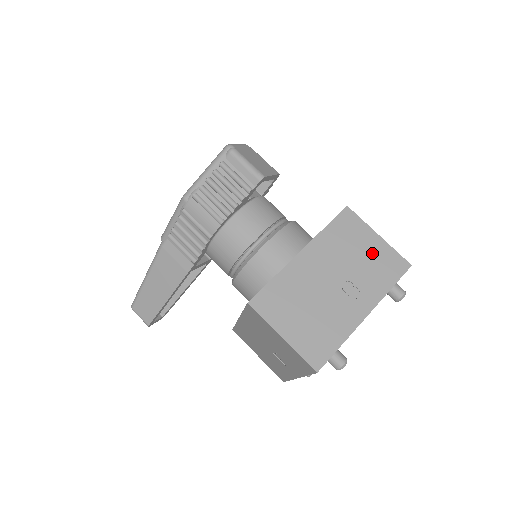
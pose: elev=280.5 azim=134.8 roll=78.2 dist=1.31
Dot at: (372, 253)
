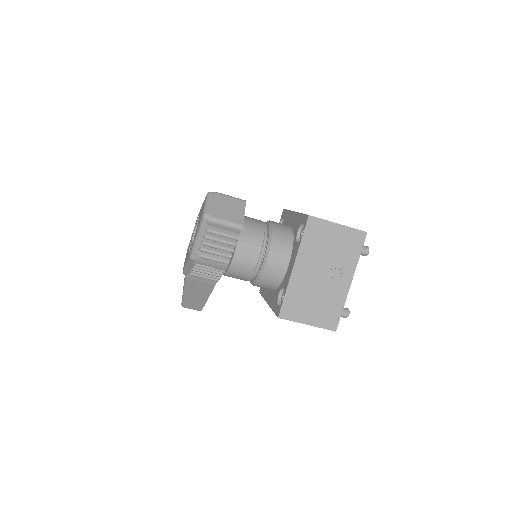
Dot at: (339, 240)
